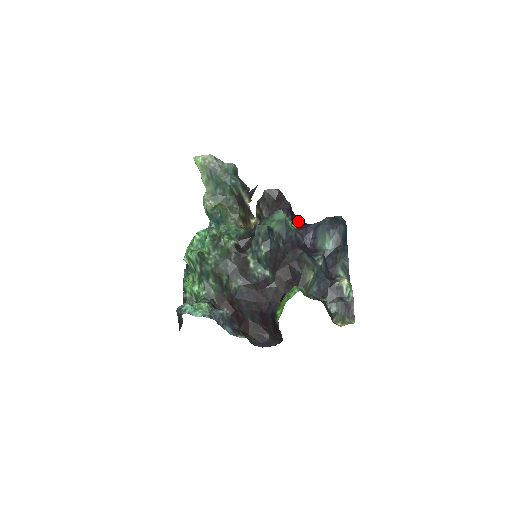
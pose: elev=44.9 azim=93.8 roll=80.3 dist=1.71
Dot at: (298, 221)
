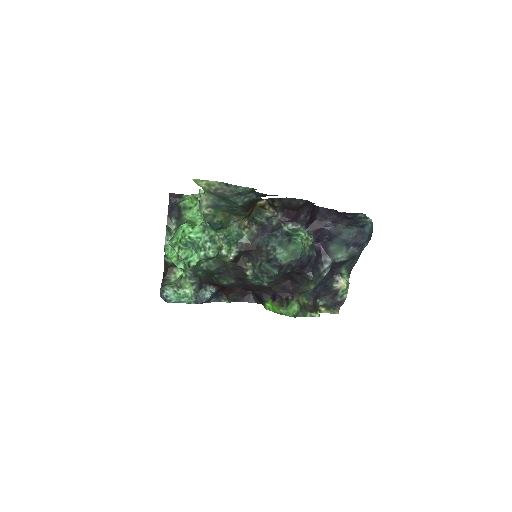
Dot at: (317, 212)
